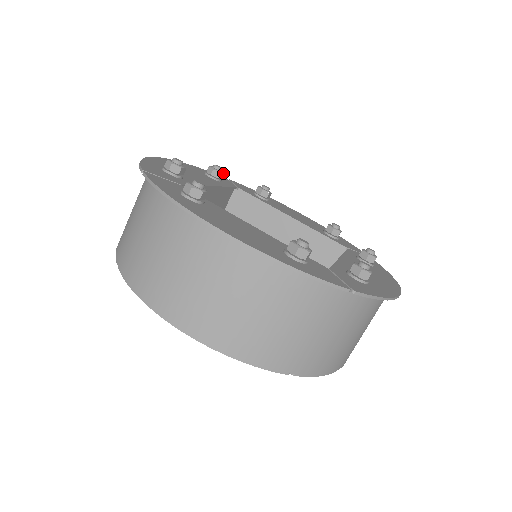
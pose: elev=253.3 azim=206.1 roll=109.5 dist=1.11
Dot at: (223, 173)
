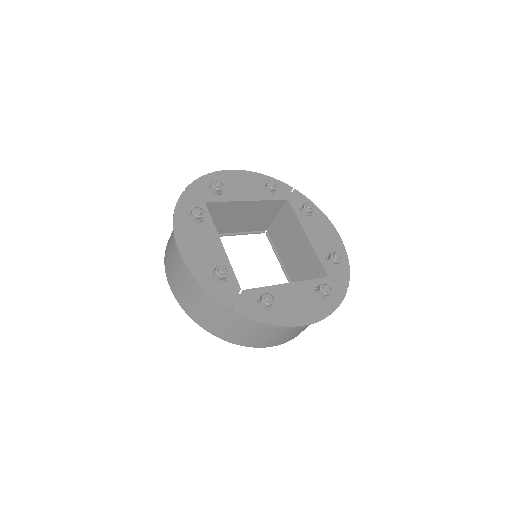
Dot at: (275, 189)
